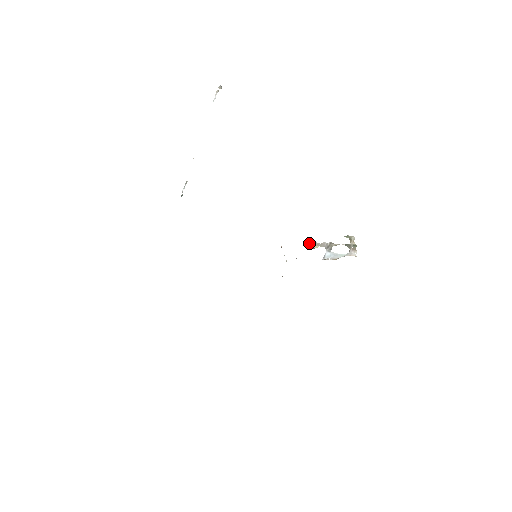
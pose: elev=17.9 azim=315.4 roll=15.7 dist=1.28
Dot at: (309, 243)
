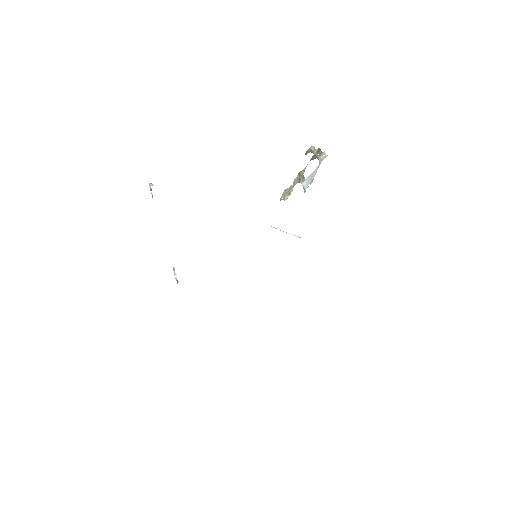
Dot at: (283, 195)
